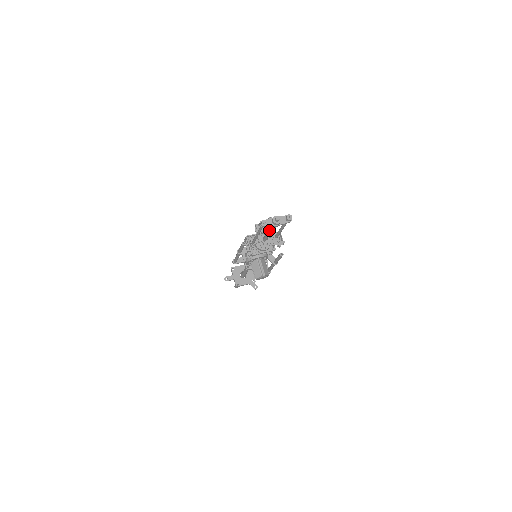
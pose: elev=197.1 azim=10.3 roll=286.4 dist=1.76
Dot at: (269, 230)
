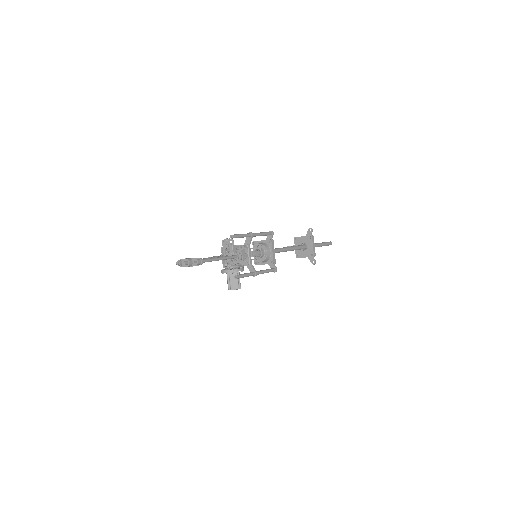
Dot at: occluded
